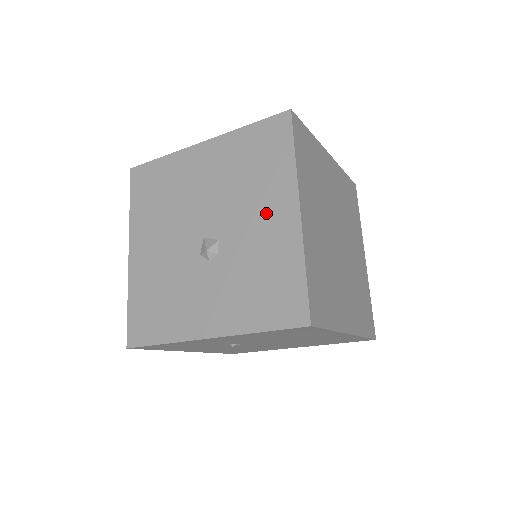
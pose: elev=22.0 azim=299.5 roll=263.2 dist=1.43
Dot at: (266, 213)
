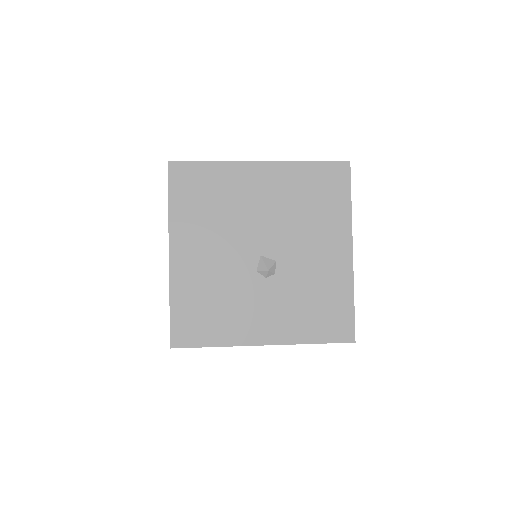
Dot at: (323, 247)
